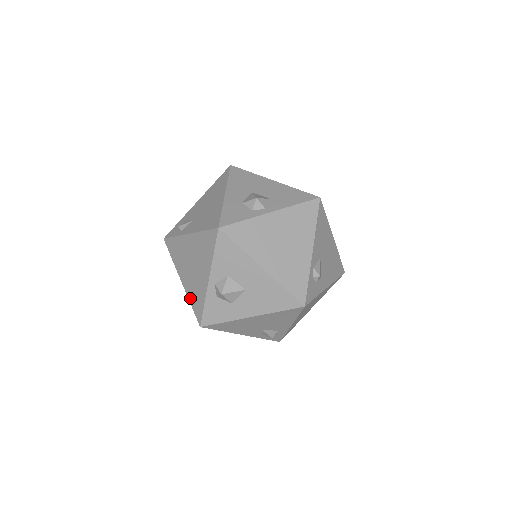
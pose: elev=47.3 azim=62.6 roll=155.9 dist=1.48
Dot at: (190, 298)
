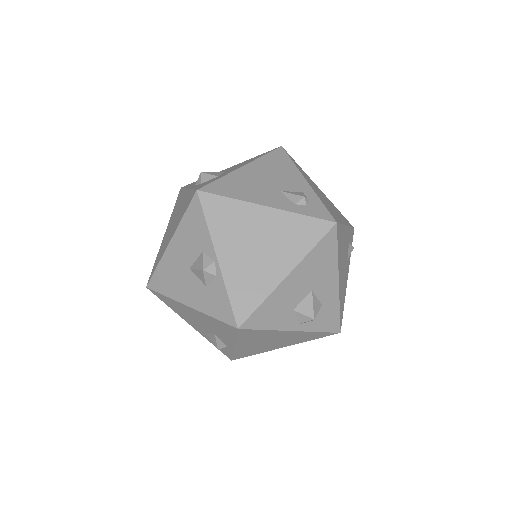
Dot at: (180, 218)
